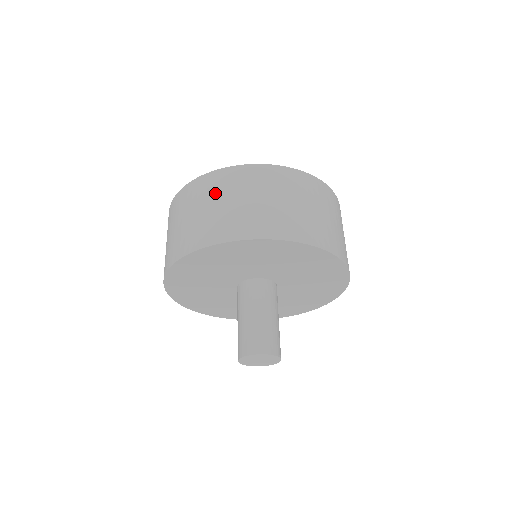
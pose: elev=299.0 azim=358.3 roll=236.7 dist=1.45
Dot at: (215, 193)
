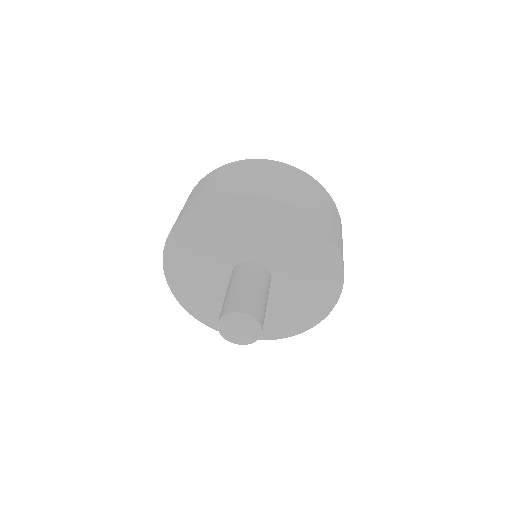
Dot at: occluded
